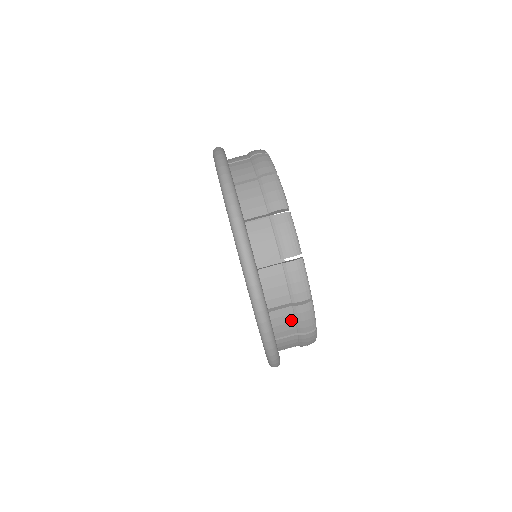
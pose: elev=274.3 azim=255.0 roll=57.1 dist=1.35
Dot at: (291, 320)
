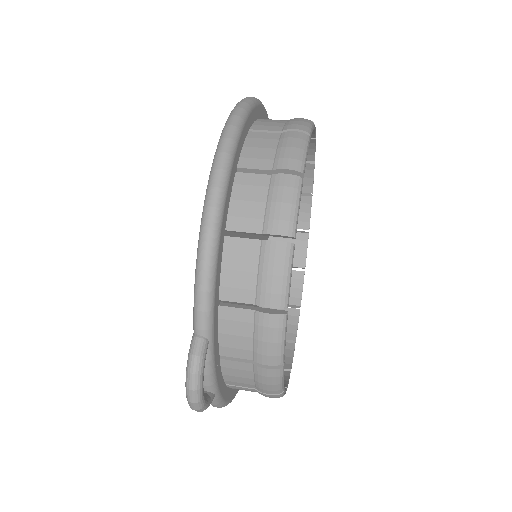
Dot at: (272, 147)
